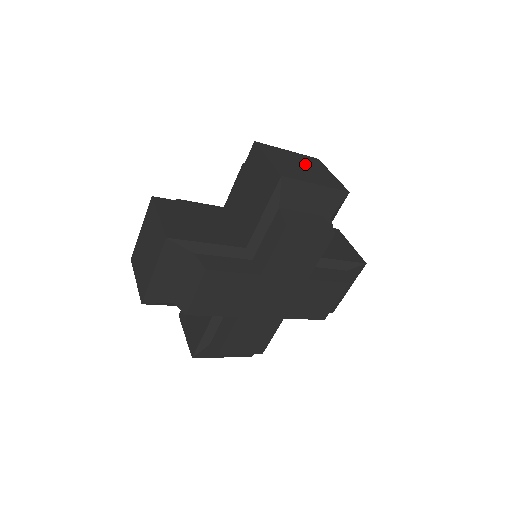
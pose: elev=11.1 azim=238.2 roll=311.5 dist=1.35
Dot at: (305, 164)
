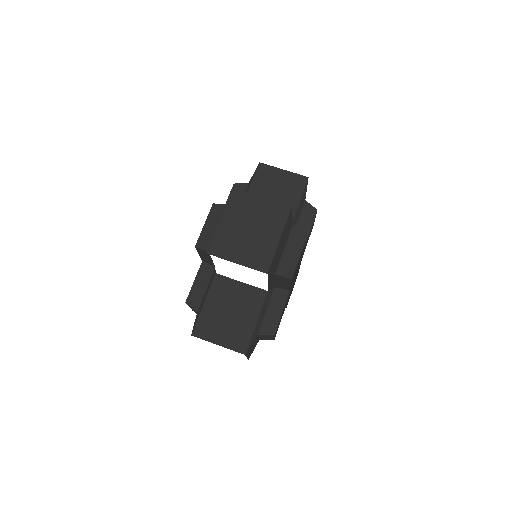
Dot at: occluded
